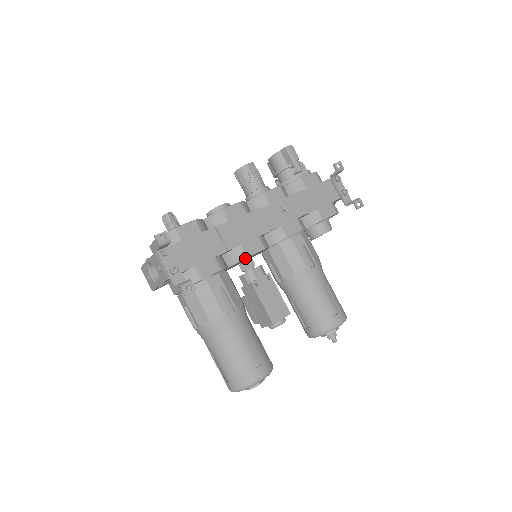
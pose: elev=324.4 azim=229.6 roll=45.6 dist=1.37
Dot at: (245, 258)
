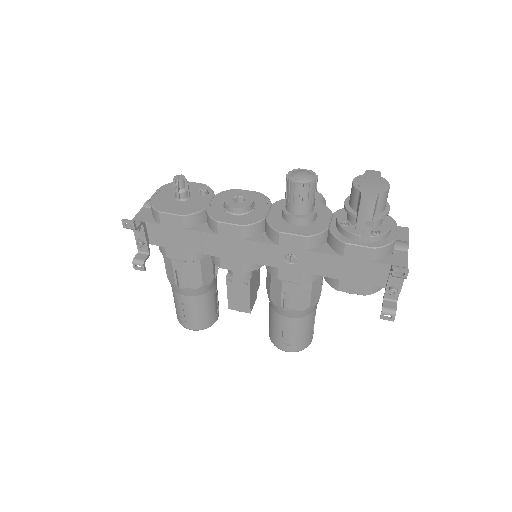
Dot at: (219, 267)
